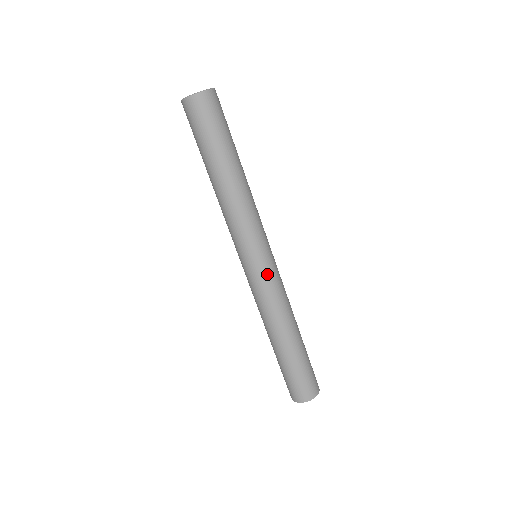
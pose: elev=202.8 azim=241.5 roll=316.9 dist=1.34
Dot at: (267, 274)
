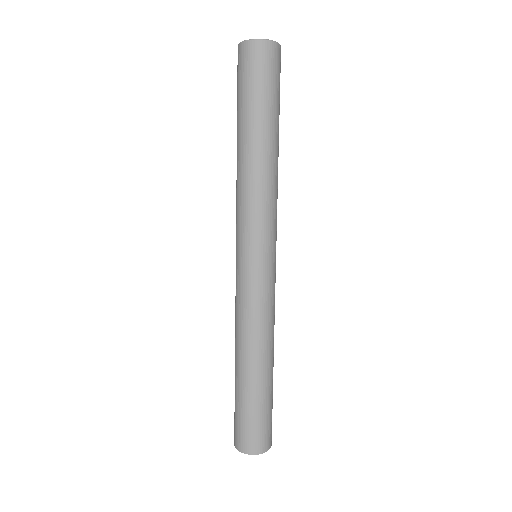
Dot at: (269, 279)
